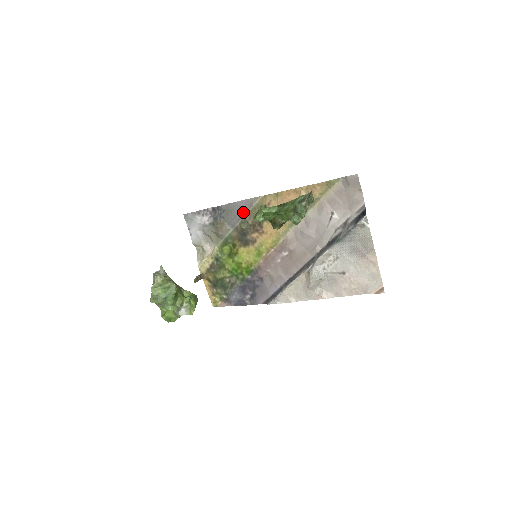
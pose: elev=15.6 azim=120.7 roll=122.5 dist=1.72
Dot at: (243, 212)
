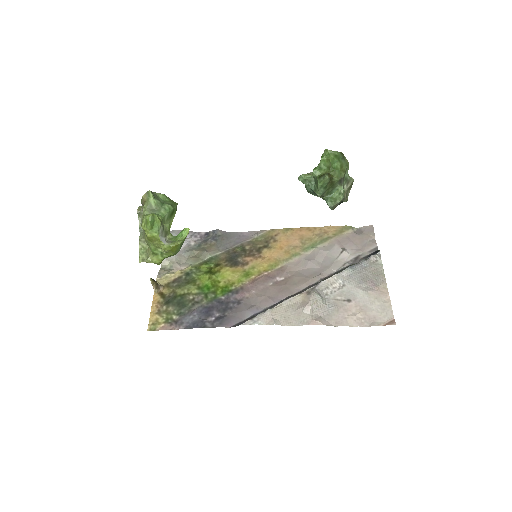
Dot at: (242, 240)
